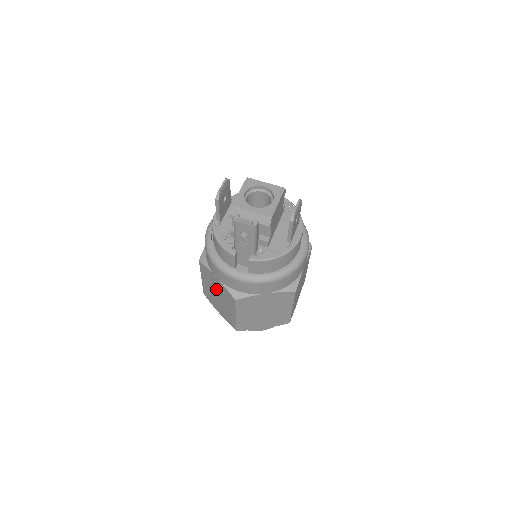
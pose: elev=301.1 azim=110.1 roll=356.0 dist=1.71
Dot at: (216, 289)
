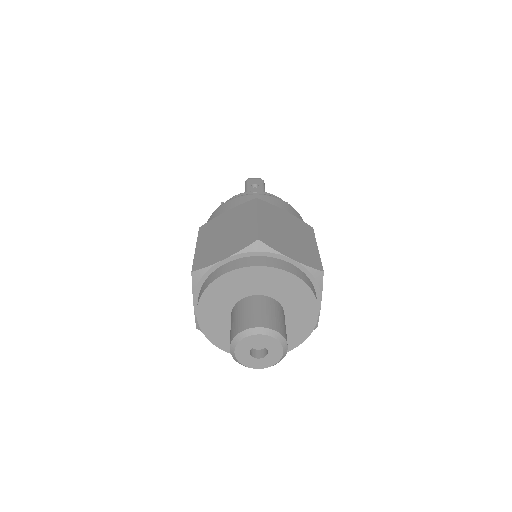
Dot at: (224, 226)
